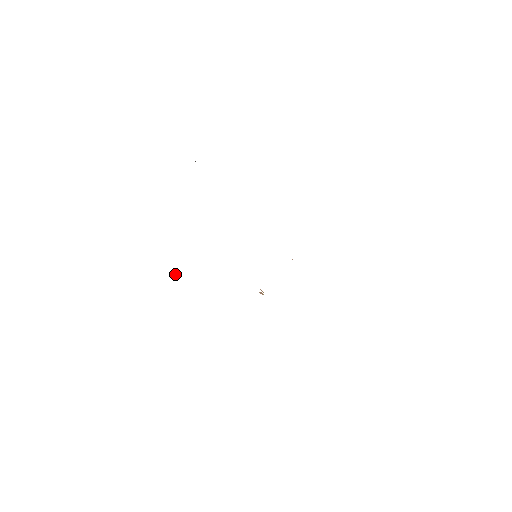
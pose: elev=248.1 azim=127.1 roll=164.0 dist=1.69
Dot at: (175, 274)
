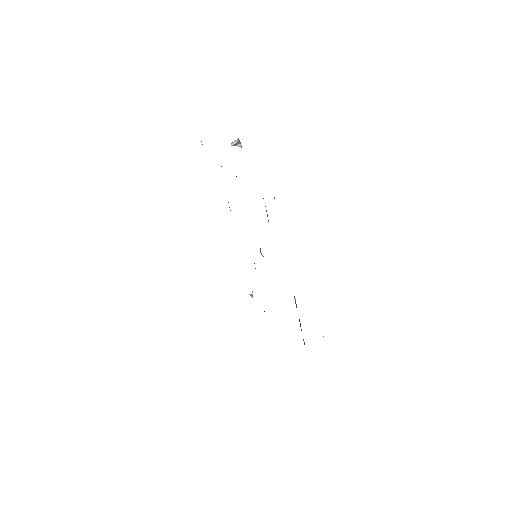
Dot at: occluded
